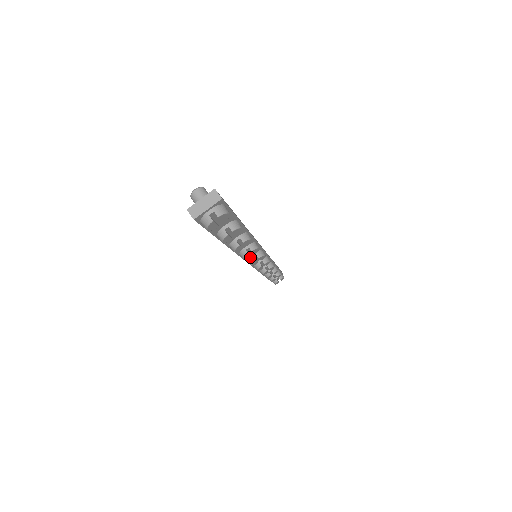
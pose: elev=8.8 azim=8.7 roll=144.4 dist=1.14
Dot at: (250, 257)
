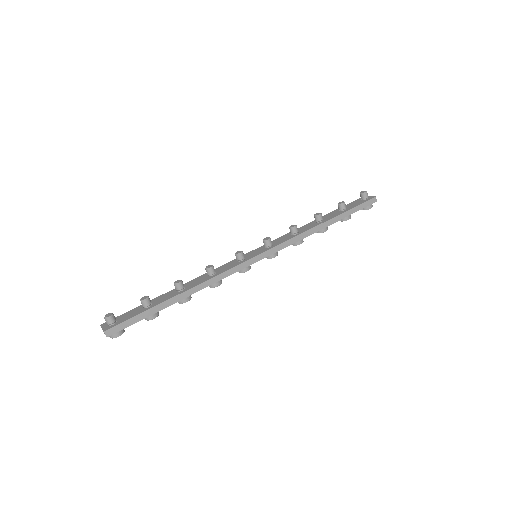
Dot at: occluded
